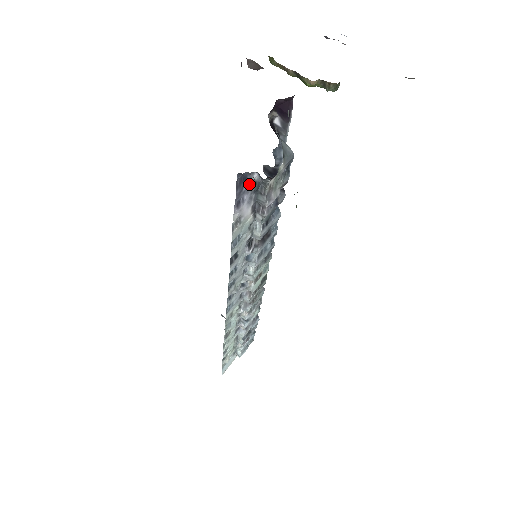
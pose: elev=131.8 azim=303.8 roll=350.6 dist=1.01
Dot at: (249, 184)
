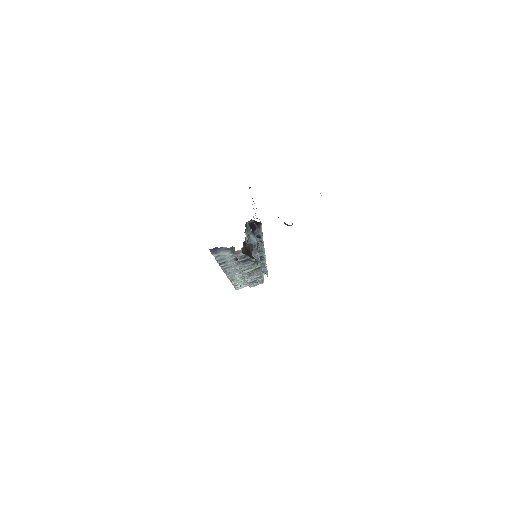
Dot at: (222, 249)
